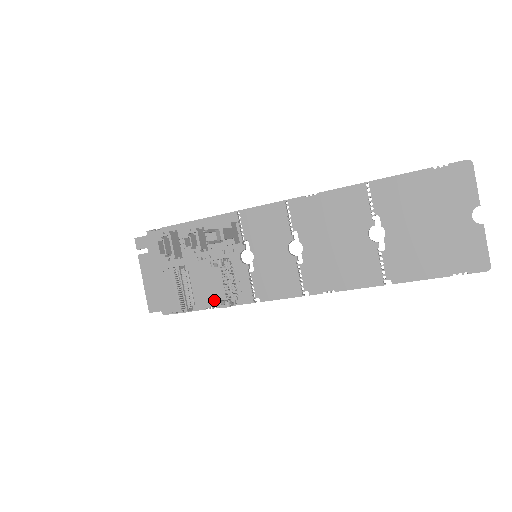
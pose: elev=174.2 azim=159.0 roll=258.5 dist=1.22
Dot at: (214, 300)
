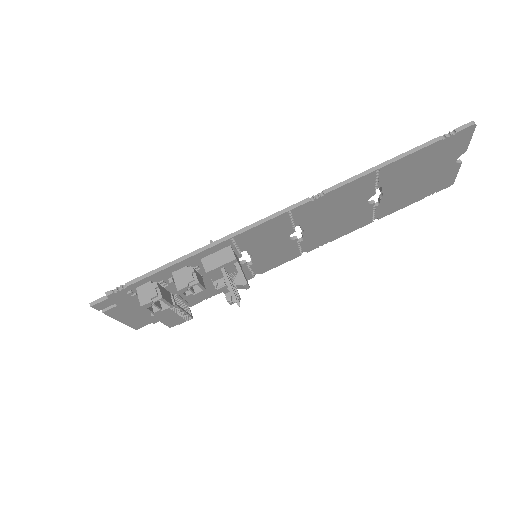
Dot at: (211, 294)
